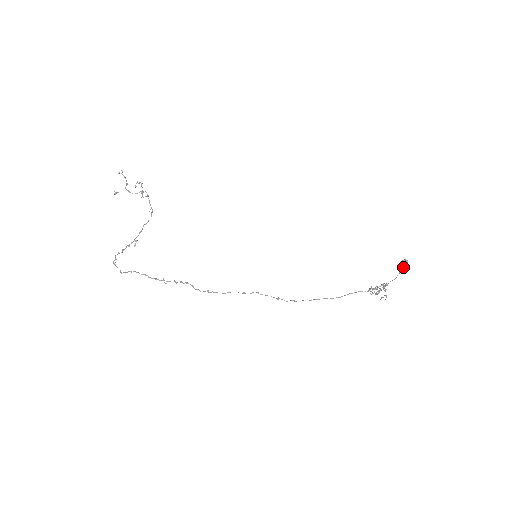
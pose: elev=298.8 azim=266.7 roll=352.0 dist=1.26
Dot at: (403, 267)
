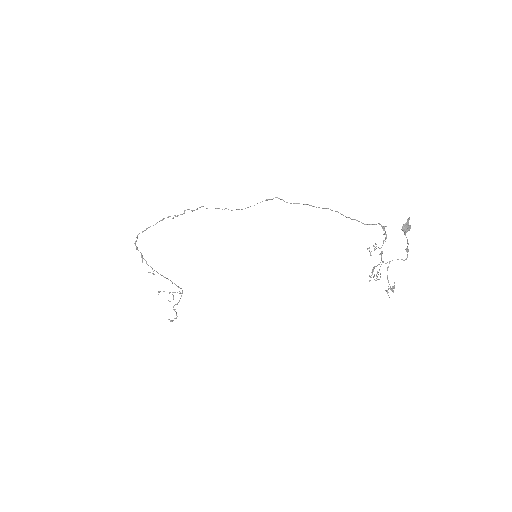
Dot at: (404, 224)
